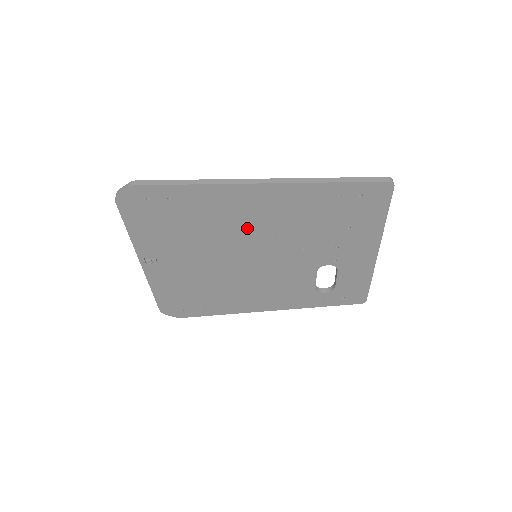
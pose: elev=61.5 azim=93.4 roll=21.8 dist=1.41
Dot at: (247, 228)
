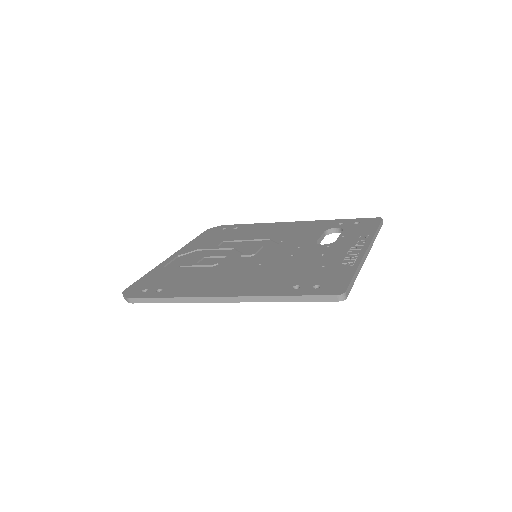
Dot at: occluded
